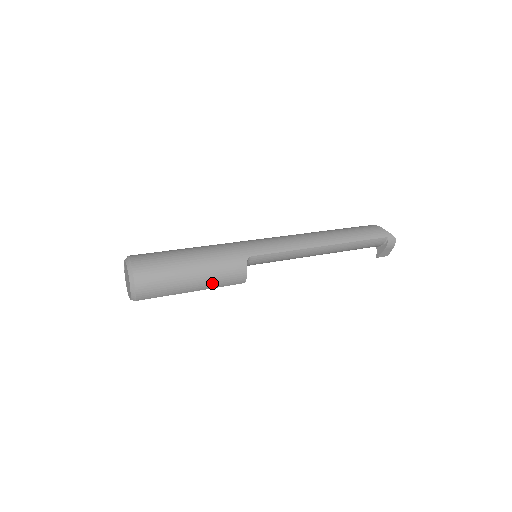
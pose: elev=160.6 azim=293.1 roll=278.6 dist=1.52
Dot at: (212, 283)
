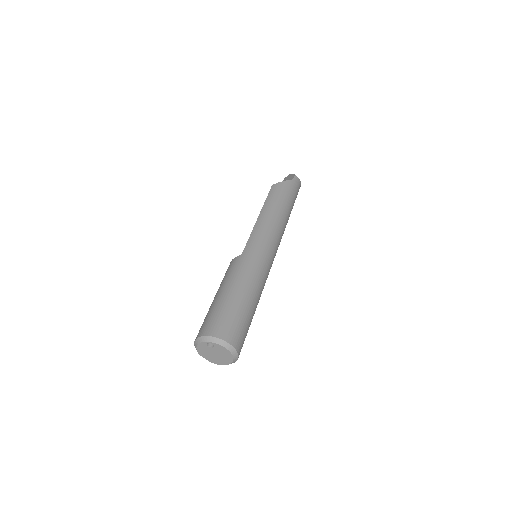
Dot at: occluded
